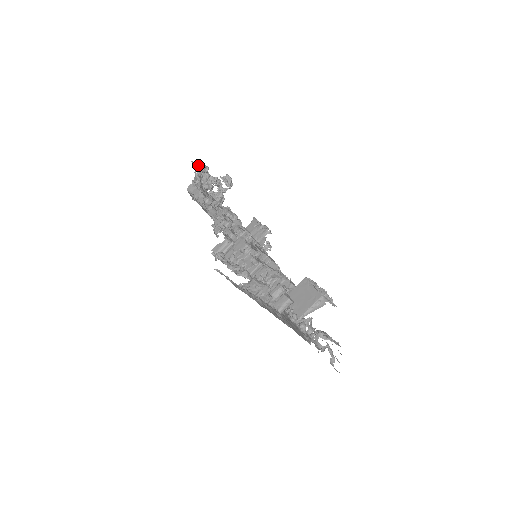
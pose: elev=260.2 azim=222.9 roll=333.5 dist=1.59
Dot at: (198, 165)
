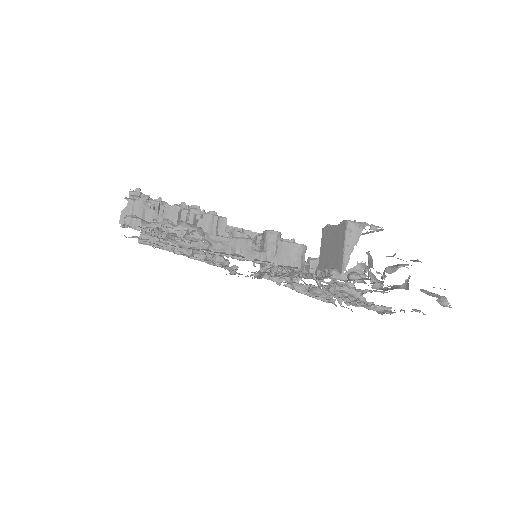
Dot at: occluded
